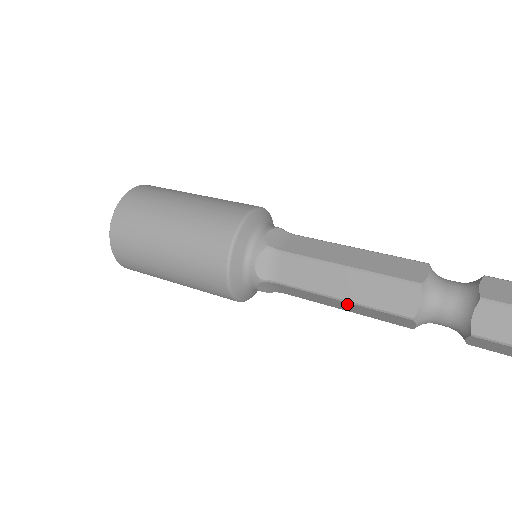
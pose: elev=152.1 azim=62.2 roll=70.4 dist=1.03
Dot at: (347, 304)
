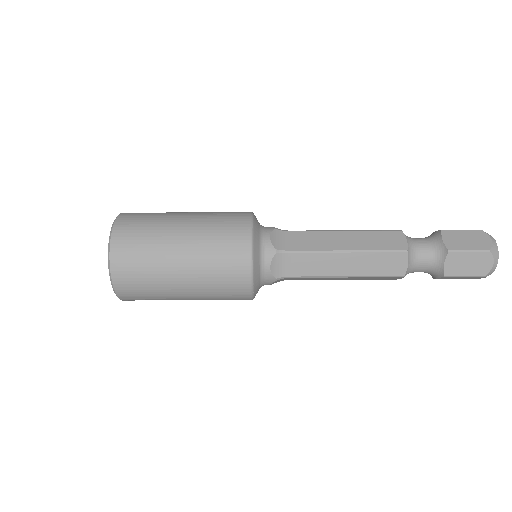
Dot at: (351, 235)
